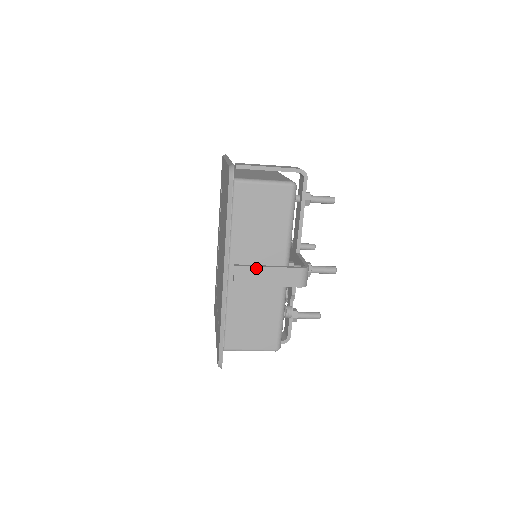
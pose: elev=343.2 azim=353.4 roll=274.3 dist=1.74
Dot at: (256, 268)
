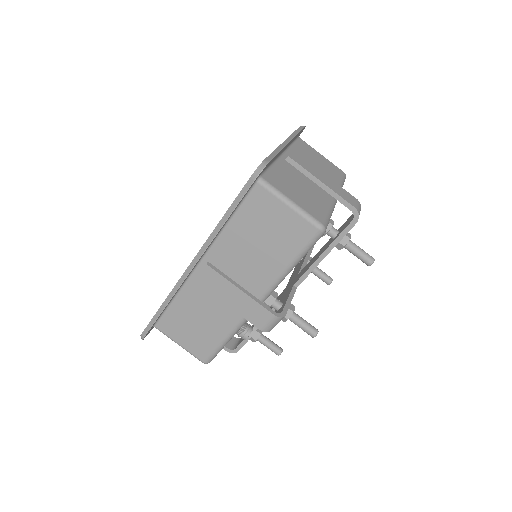
Dot at: (227, 281)
